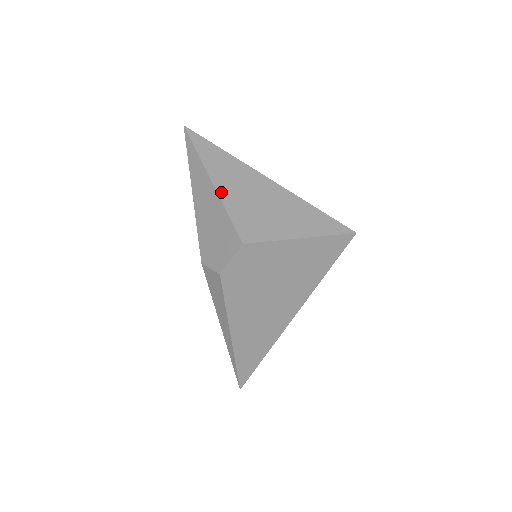
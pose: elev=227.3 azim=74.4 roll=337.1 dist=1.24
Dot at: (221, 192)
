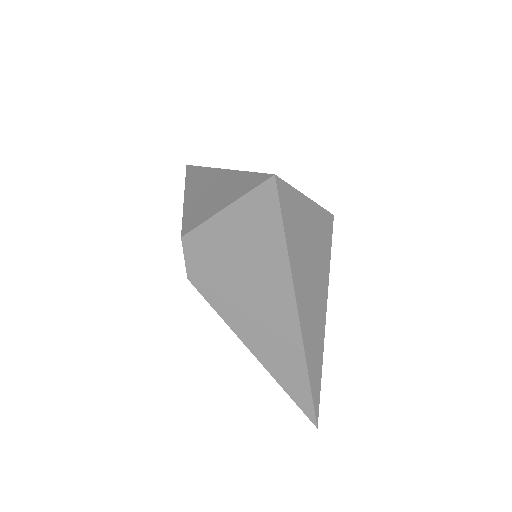
Dot at: (186, 202)
